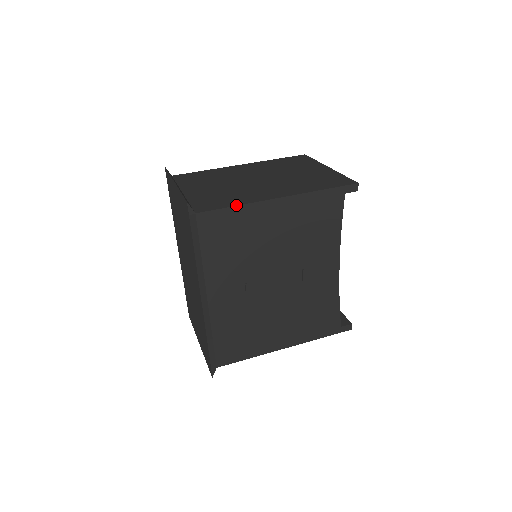
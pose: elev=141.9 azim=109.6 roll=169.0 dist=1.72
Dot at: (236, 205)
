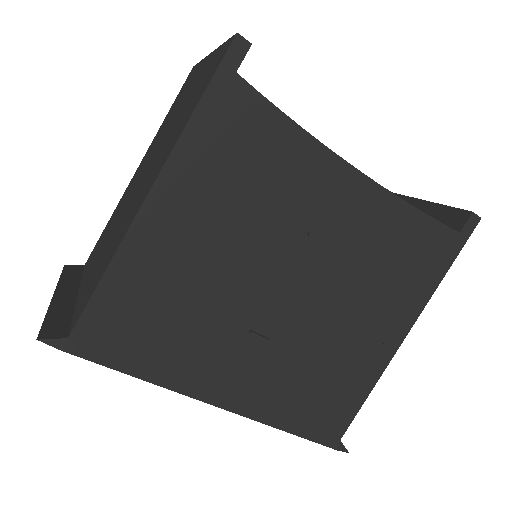
Dot at: (104, 270)
